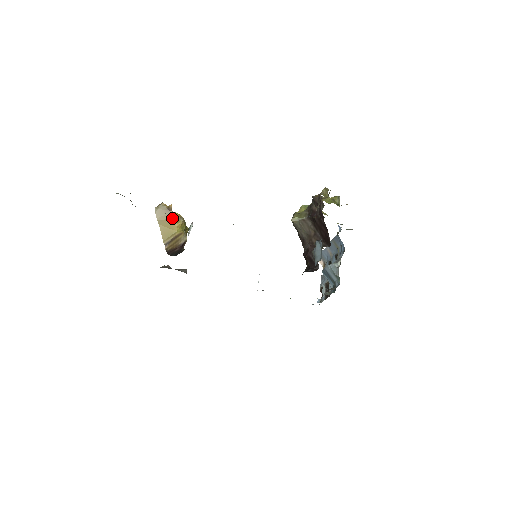
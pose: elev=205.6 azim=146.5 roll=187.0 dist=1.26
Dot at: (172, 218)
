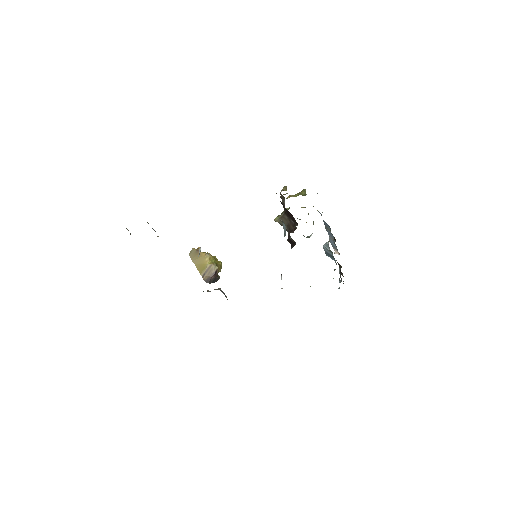
Dot at: (201, 256)
